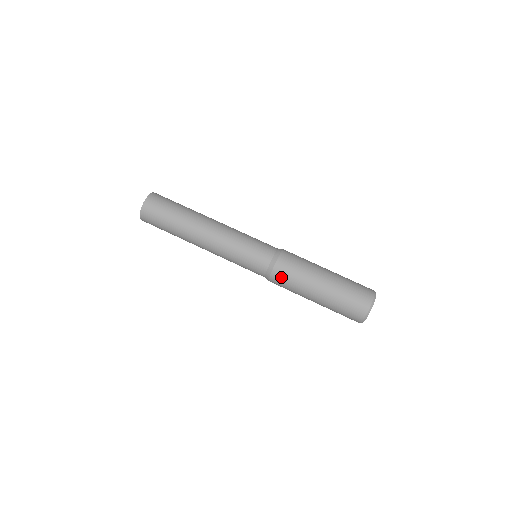
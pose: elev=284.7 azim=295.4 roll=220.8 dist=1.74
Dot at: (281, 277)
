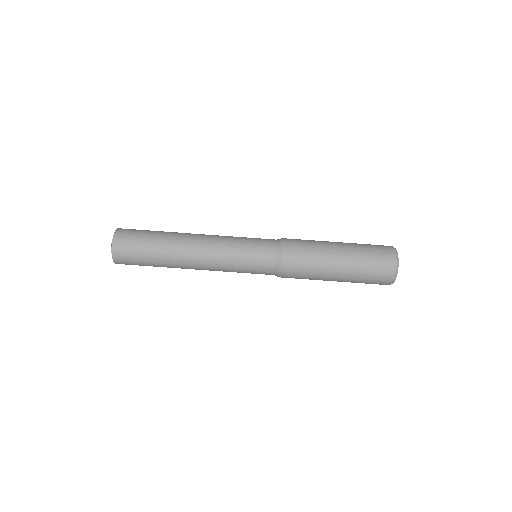
Dot at: (291, 277)
